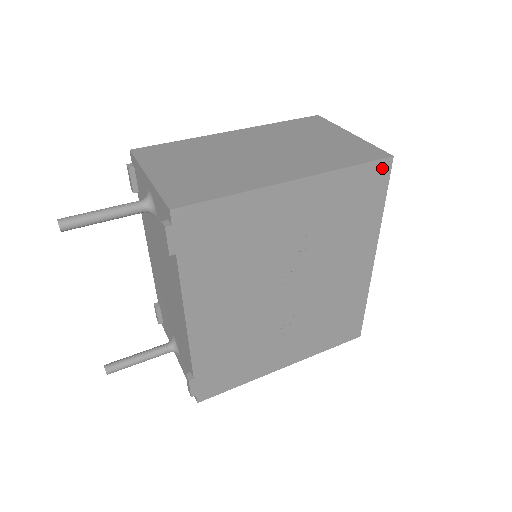
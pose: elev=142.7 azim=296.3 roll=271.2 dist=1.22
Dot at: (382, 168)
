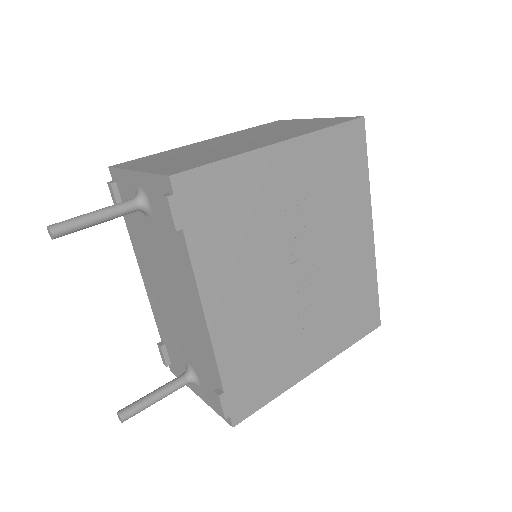
Dot at: (357, 129)
